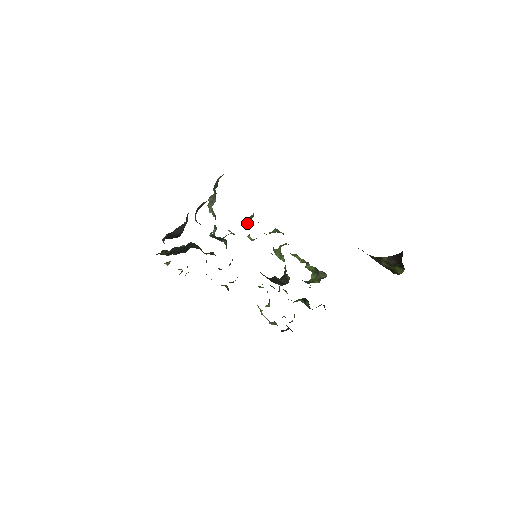
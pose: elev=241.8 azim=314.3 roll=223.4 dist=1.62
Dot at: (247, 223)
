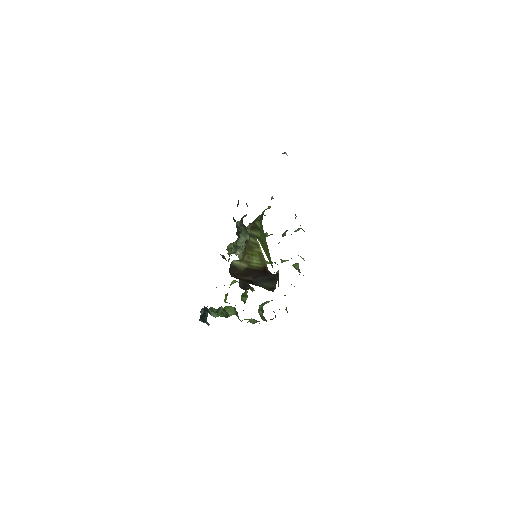
Dot at: occluded
